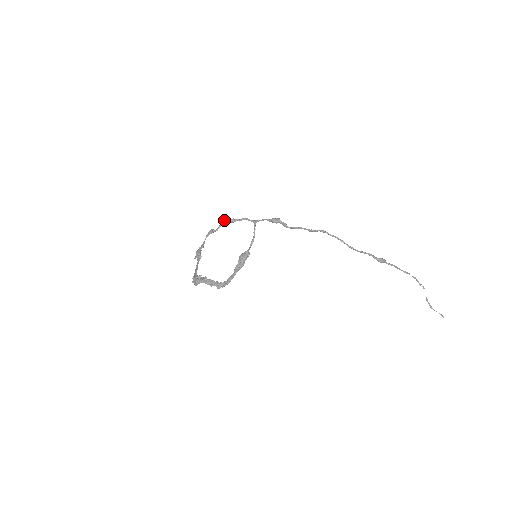
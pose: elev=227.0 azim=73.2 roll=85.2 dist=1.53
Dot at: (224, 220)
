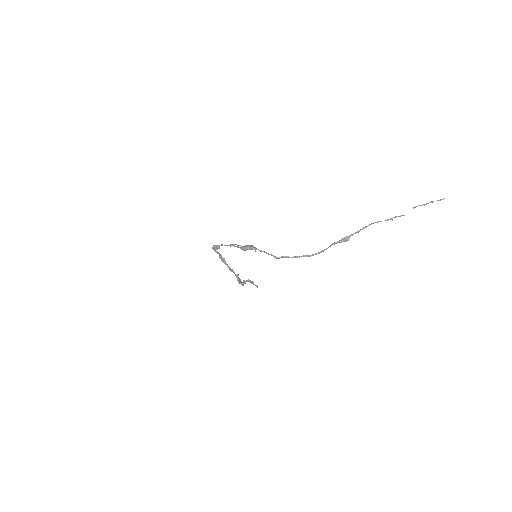
Dot at: (213, 247)
